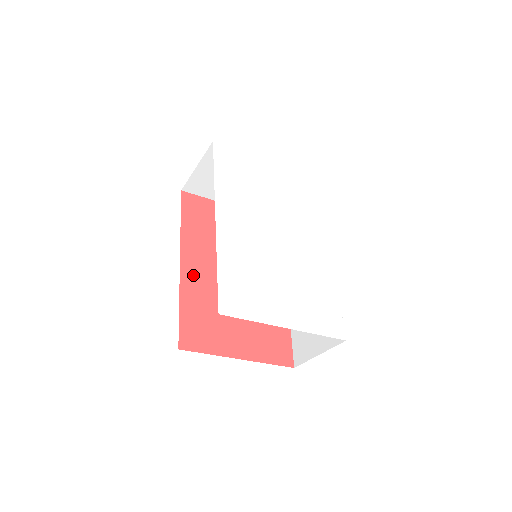
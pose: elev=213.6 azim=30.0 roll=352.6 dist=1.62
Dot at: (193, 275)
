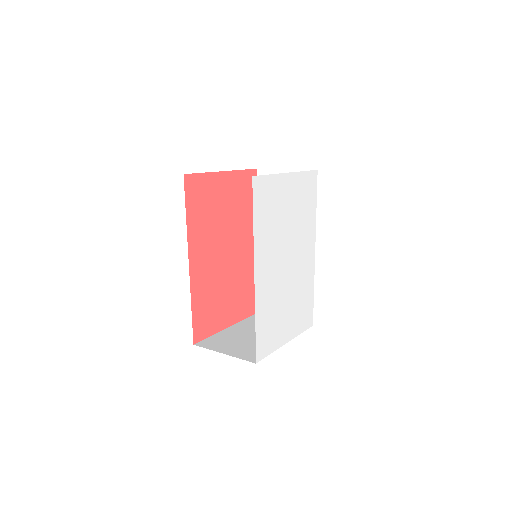
Dot at: (198, 272)
